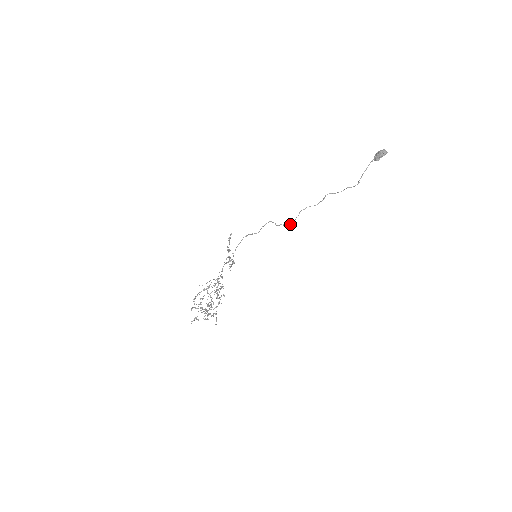
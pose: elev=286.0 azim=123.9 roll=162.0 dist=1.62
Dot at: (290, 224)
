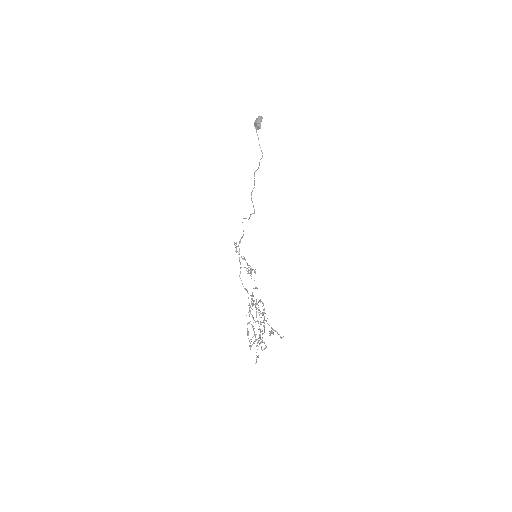
Dot at: (253, 213)
